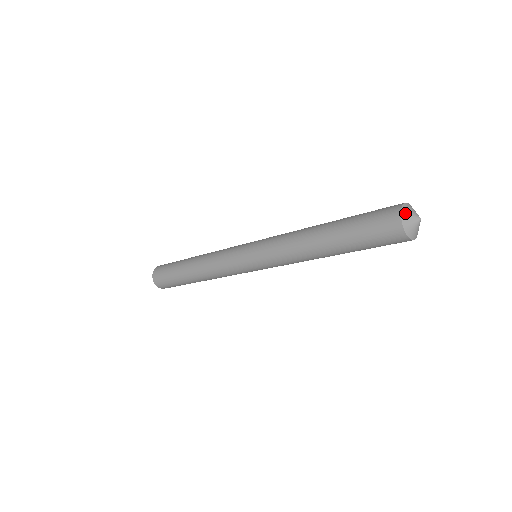
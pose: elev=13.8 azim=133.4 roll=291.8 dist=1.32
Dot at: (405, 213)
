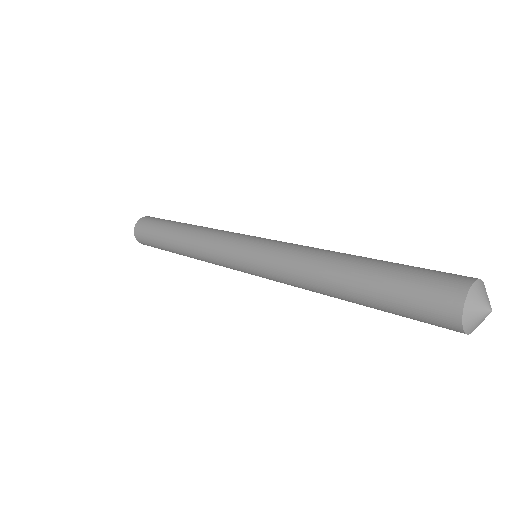
Dot at: (469, 325)
